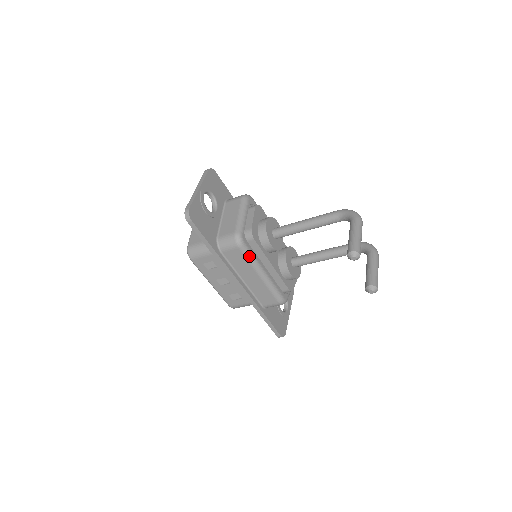
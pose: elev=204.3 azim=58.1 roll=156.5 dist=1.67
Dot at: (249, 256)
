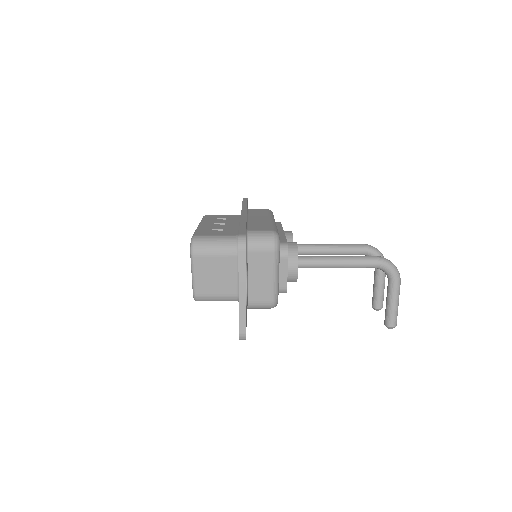
Dot at: occluded
